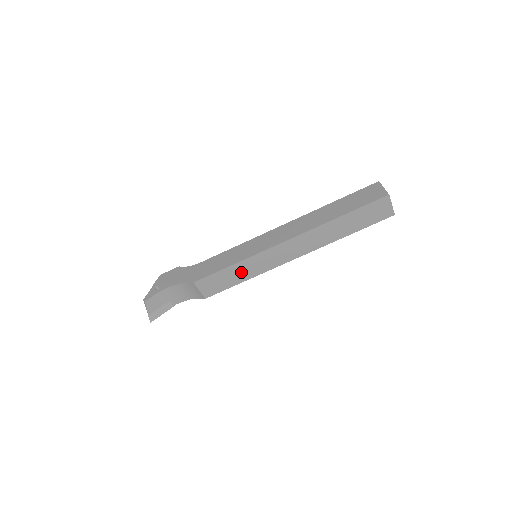
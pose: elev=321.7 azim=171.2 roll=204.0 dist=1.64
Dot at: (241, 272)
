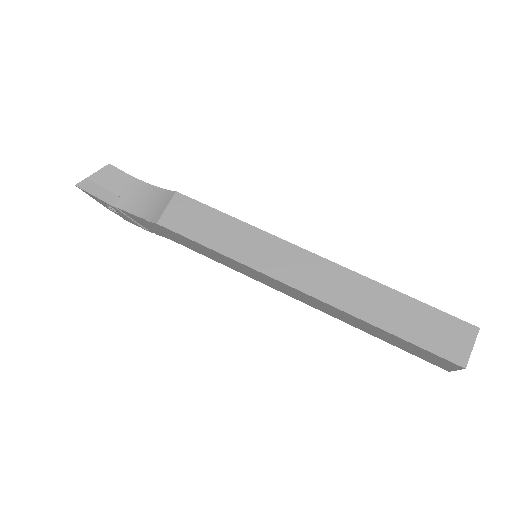
Dot at: (229, 236)
